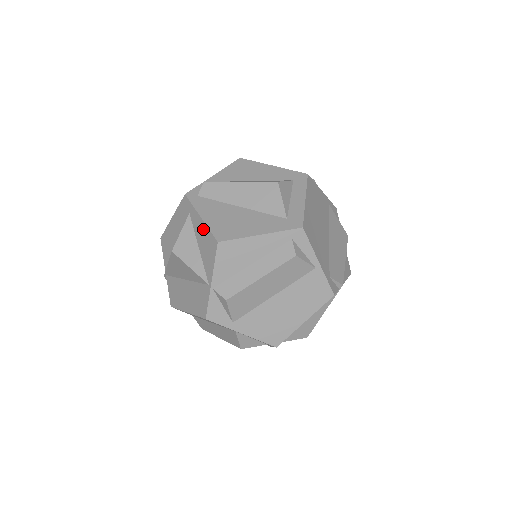
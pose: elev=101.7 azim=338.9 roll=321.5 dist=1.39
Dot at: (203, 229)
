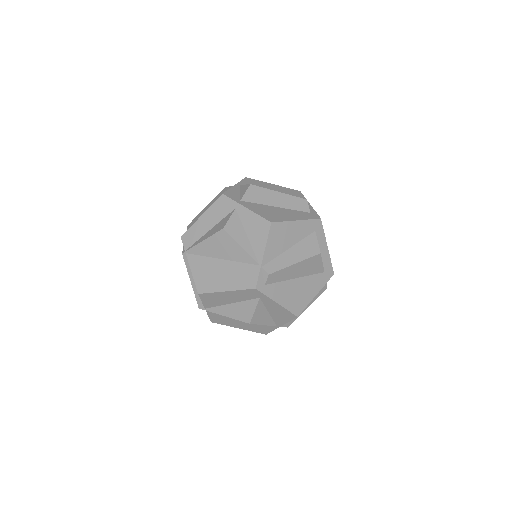
Dot at: (280, 309)
